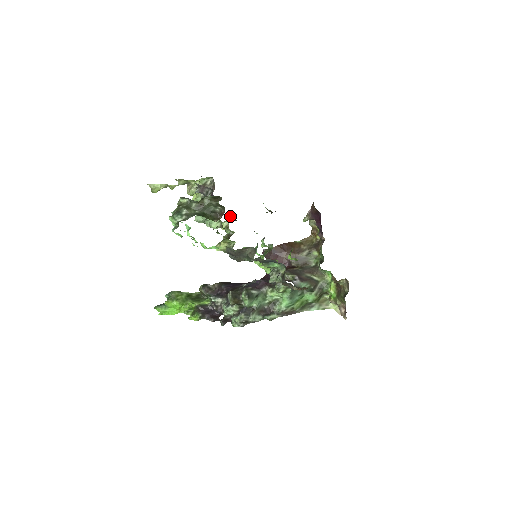
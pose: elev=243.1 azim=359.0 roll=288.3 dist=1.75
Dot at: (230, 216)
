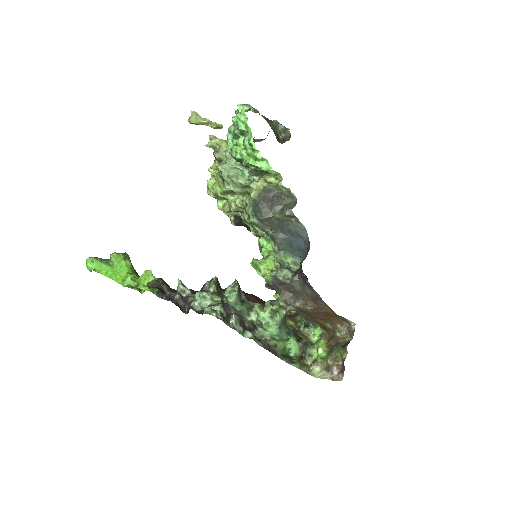
Dot at: (231, 217)
